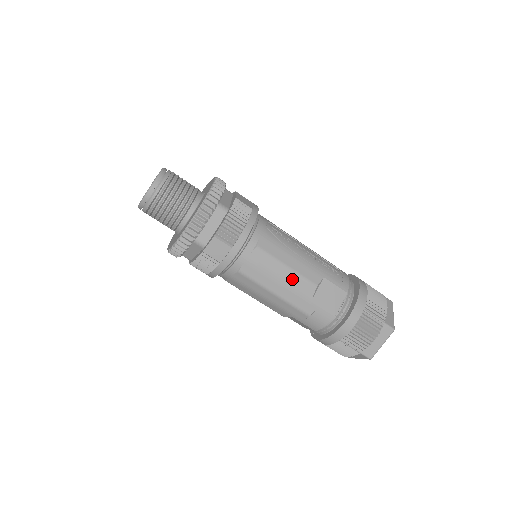
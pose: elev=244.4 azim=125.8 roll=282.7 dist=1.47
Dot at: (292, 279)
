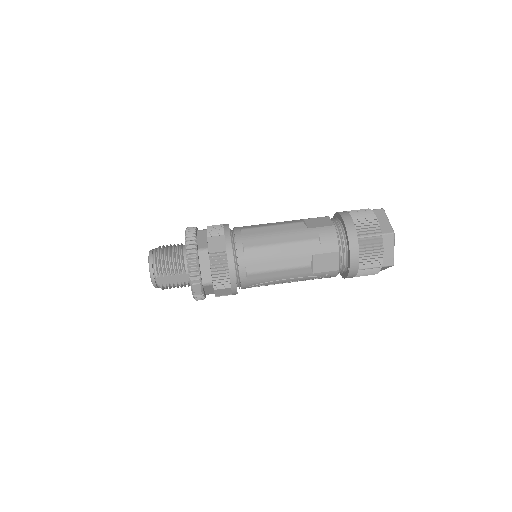
Dot at: (282, 228)
